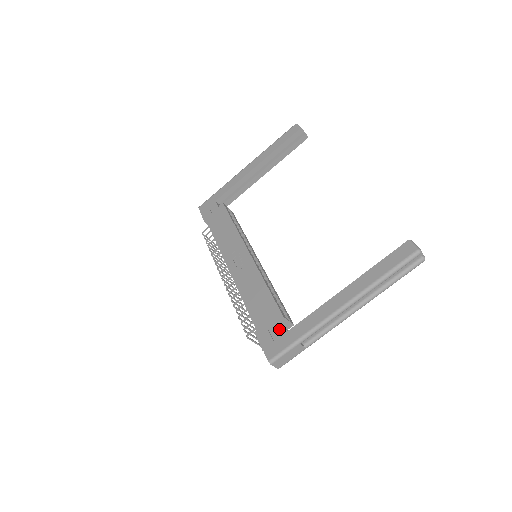
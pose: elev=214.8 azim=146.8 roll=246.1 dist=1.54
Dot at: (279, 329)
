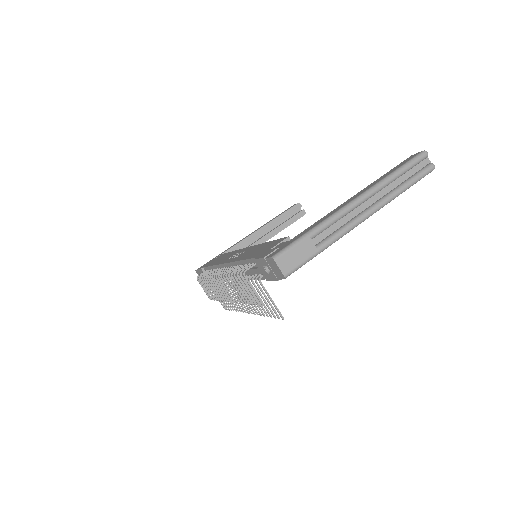
Dot at: (284, 242)
